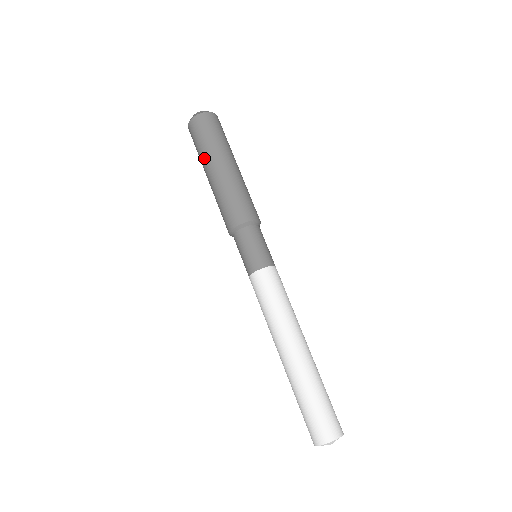
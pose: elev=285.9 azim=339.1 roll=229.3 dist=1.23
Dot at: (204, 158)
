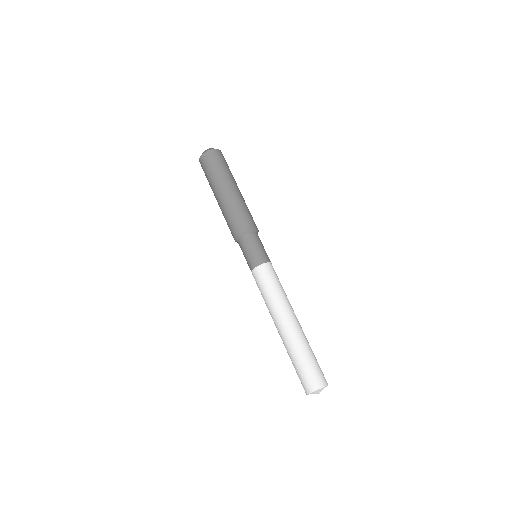
Dot at: (212, 186)
